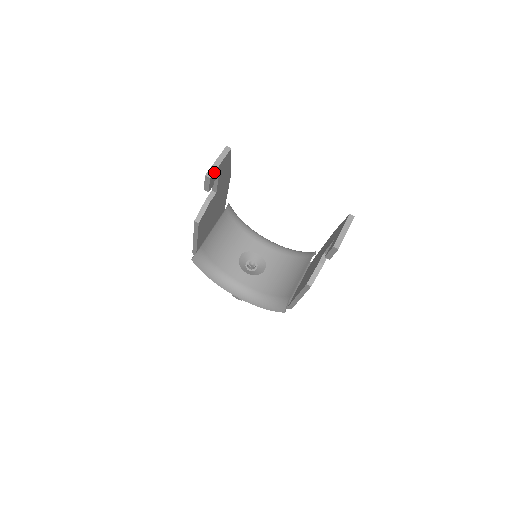
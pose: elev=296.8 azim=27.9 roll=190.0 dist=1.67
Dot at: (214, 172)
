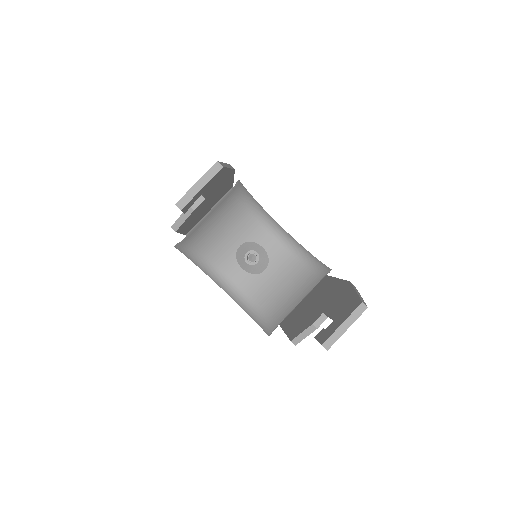
Dot at: (189, 201)
